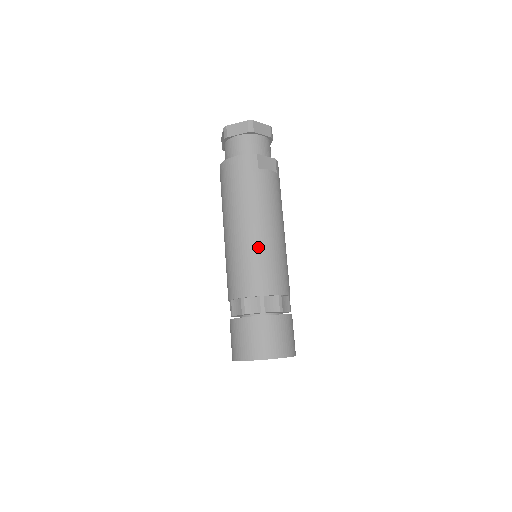
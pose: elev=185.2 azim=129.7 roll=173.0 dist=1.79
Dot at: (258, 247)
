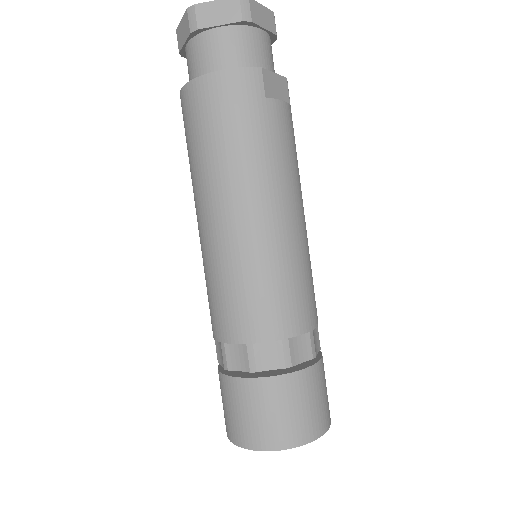
Dot at: (274, 251)
